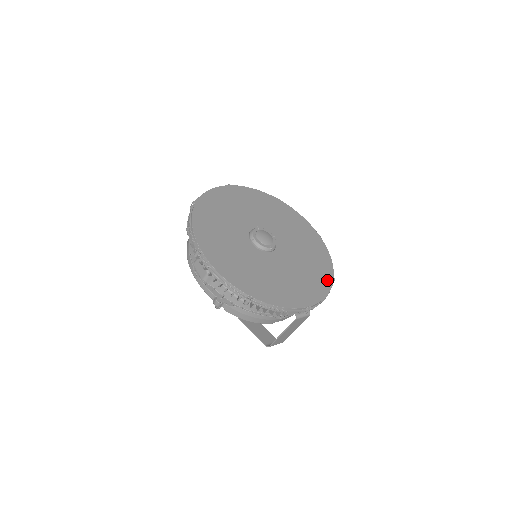
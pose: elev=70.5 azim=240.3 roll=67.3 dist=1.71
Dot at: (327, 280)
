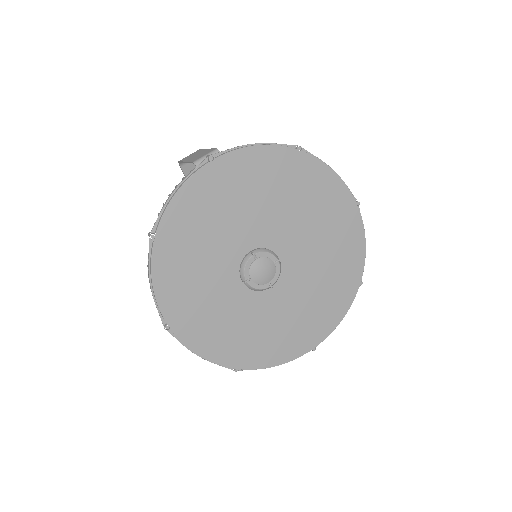
Dot at: (349, 292)
